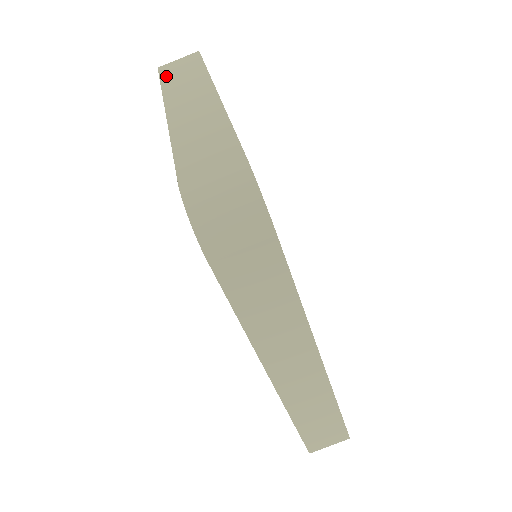
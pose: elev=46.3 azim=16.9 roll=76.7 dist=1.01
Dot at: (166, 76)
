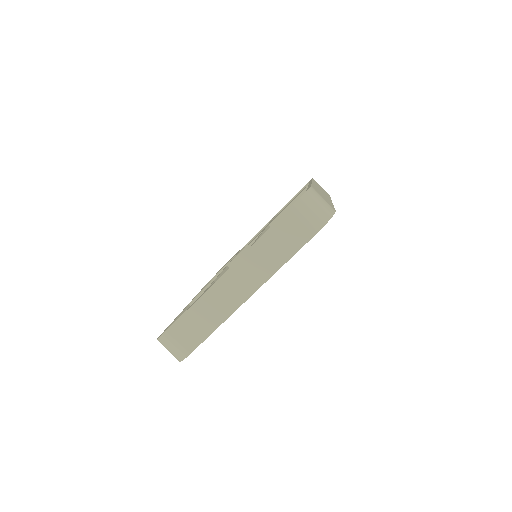
Dot at: (274, 231)
